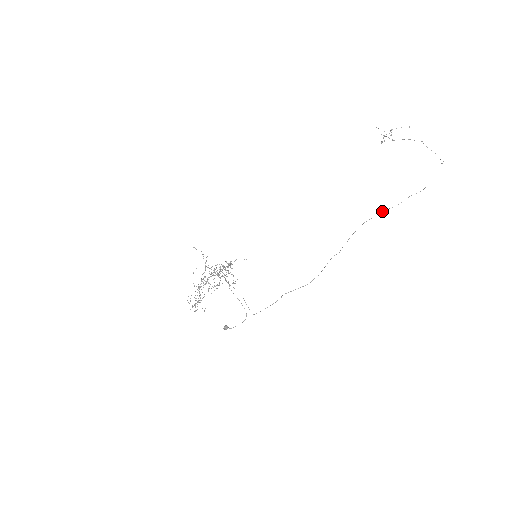
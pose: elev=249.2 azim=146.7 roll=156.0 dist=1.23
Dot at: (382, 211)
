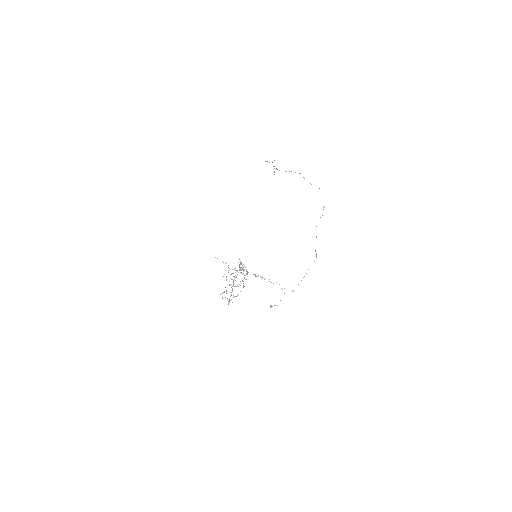
Dot at: occluded
